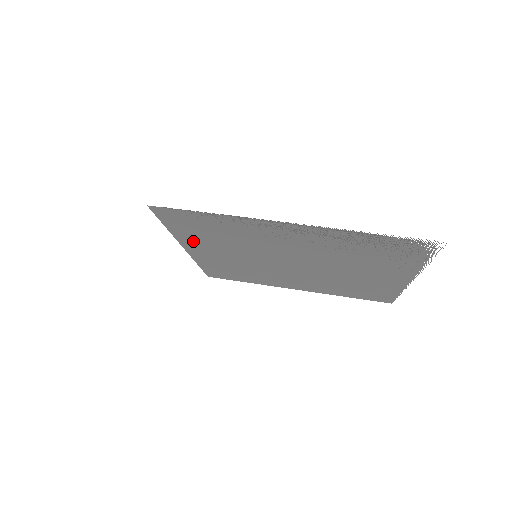
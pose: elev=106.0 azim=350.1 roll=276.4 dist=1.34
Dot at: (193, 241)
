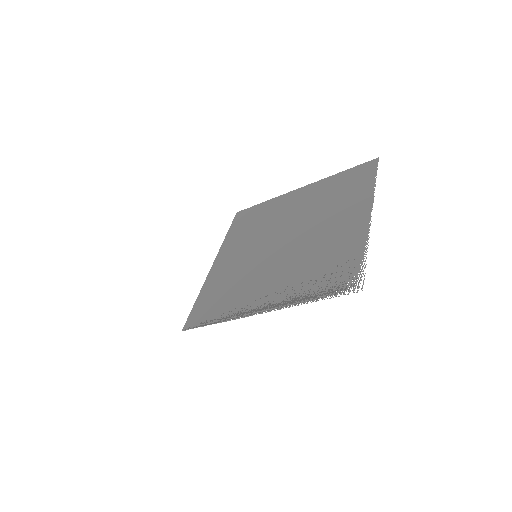
Dot at: (215, 278)
